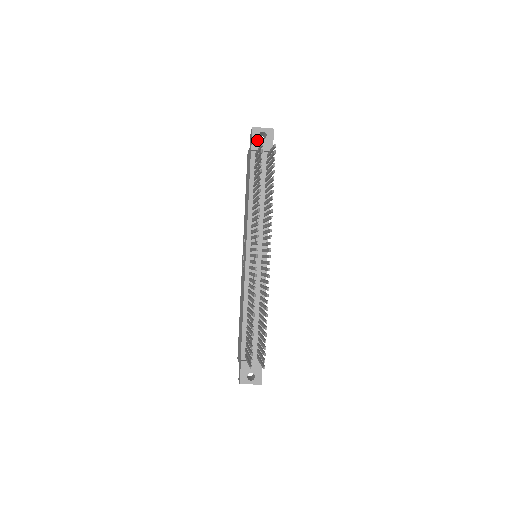
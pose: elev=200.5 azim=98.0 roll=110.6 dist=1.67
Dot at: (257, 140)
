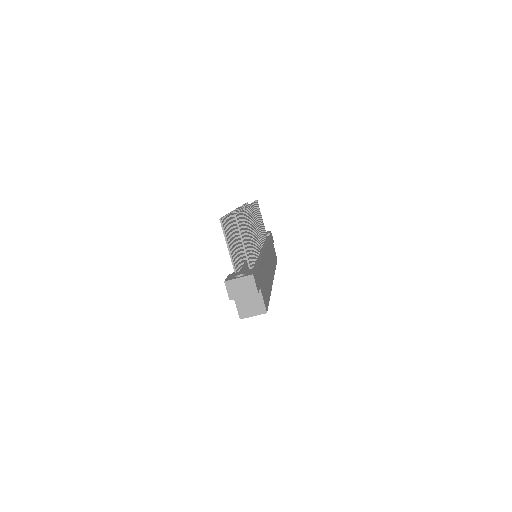
Dot at: occluded
